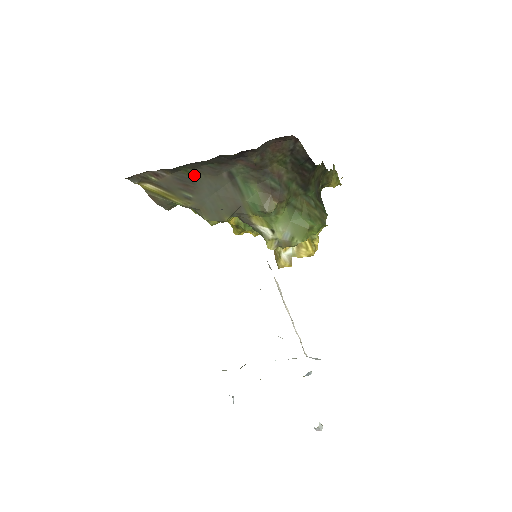
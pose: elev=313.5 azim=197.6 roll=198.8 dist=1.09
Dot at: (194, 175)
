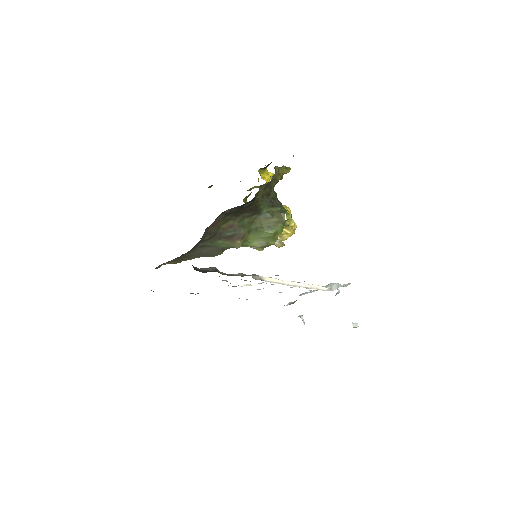
Dot at: (183, 256)
